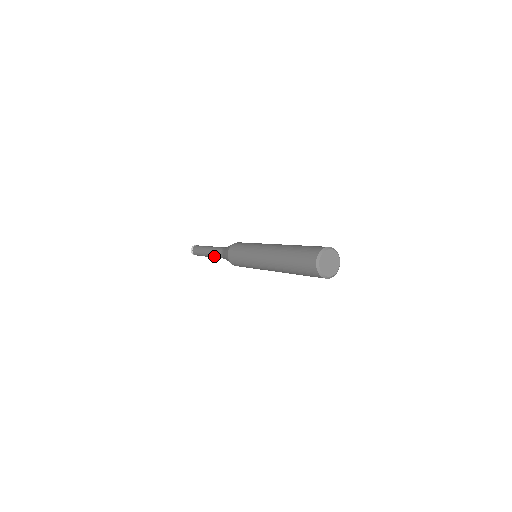
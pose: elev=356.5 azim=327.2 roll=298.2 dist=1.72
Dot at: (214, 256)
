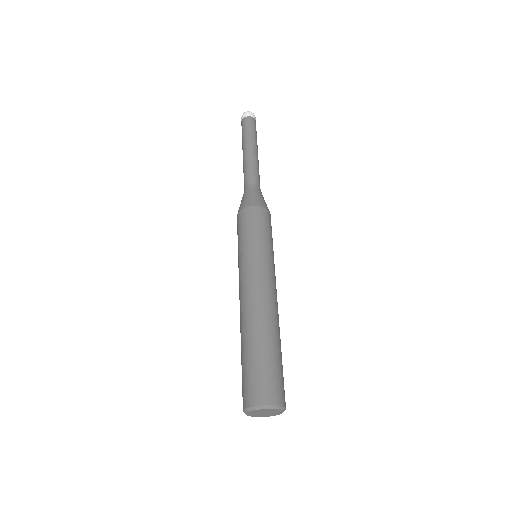
Dot at: occluded
